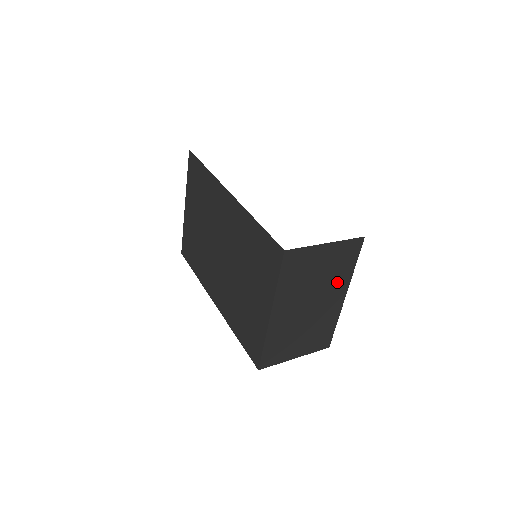
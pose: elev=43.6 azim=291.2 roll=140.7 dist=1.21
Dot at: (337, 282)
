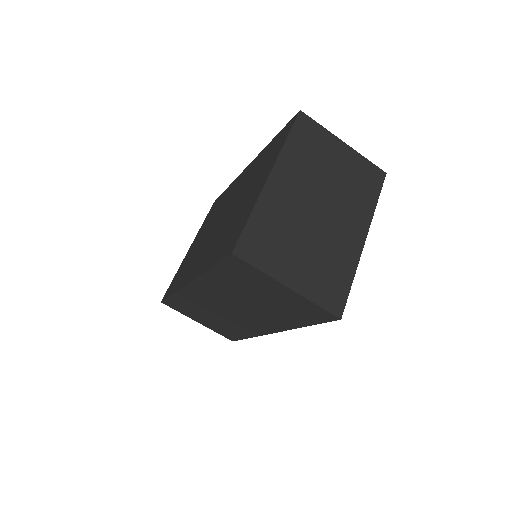
Dot at: (355, 206)
